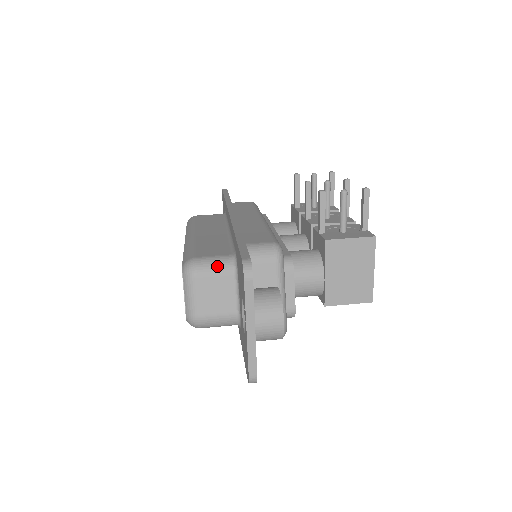
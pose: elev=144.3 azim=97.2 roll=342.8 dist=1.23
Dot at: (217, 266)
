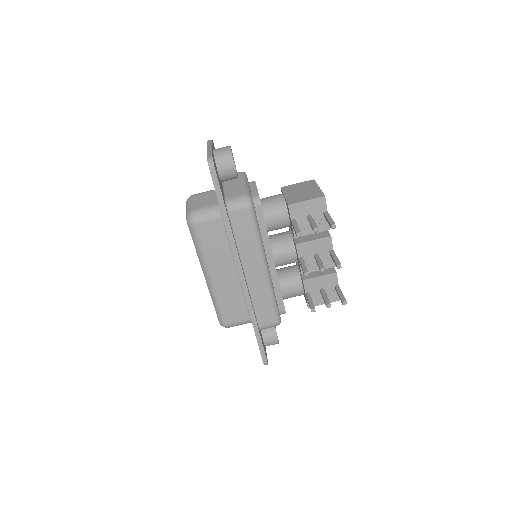
Dot at: occluded
